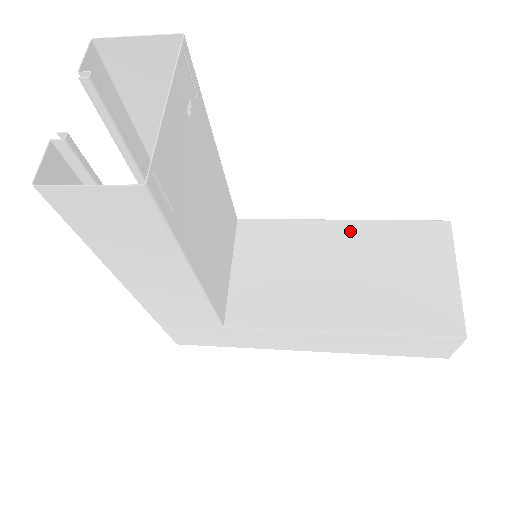
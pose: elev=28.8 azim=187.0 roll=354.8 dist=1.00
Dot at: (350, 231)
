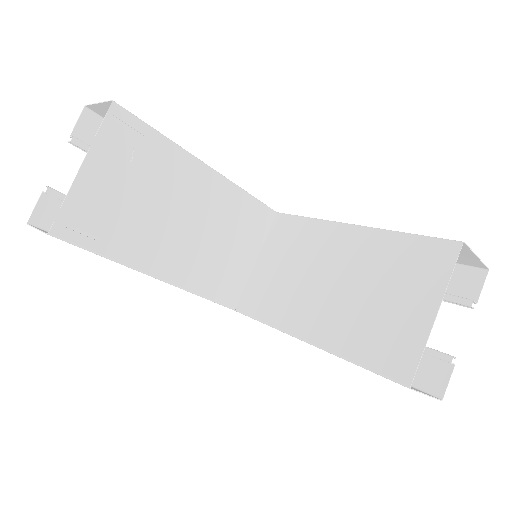
Dot at: (355, 239)
